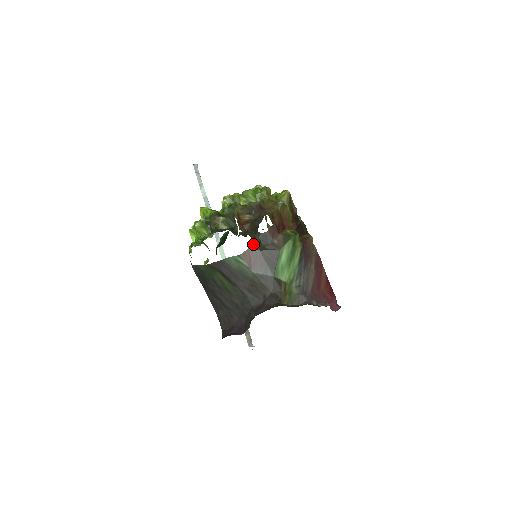
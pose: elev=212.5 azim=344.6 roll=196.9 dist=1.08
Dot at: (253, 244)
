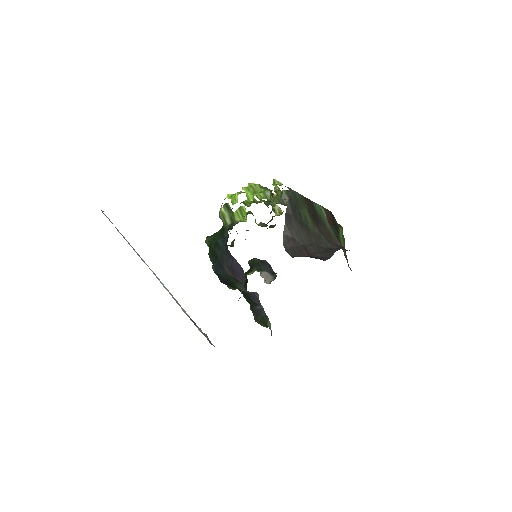
Dot at: occluded
